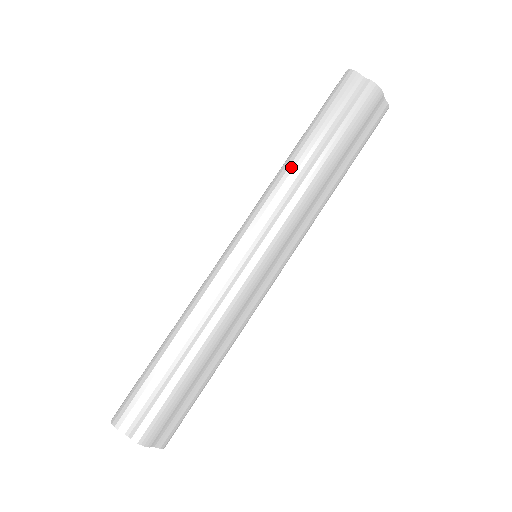
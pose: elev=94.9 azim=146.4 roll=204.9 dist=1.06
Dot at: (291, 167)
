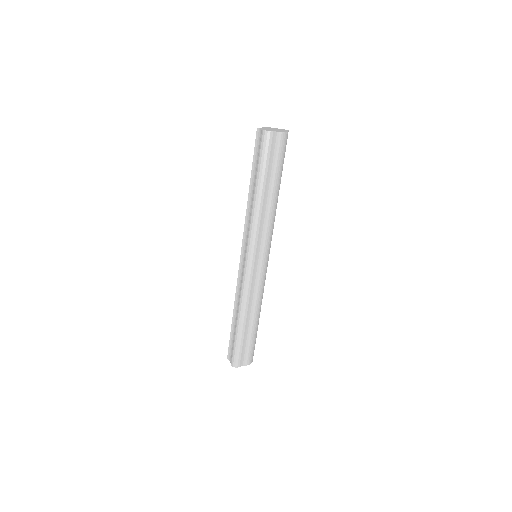
Dot at: (261, 209)
